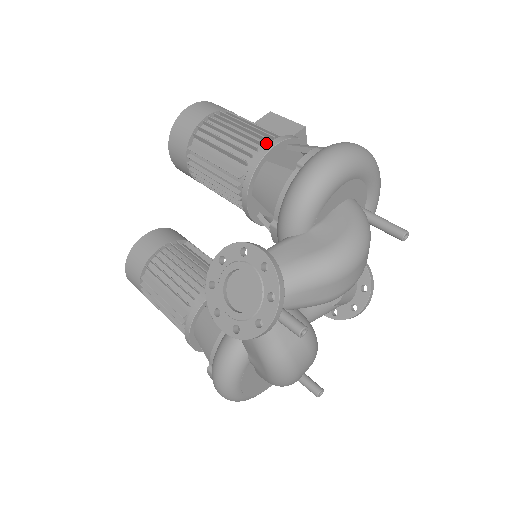
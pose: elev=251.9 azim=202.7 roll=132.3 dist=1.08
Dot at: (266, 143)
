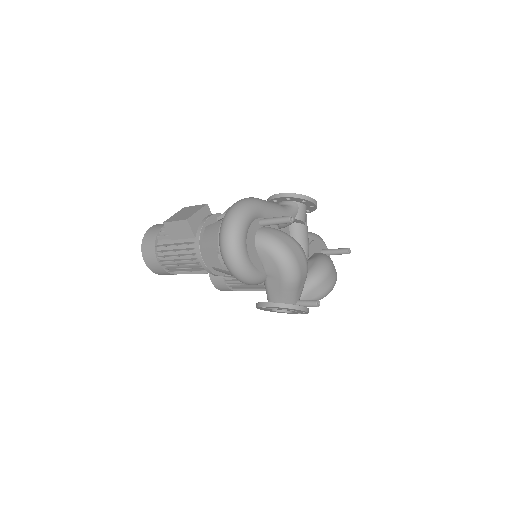
Dot at: (196, 255)
